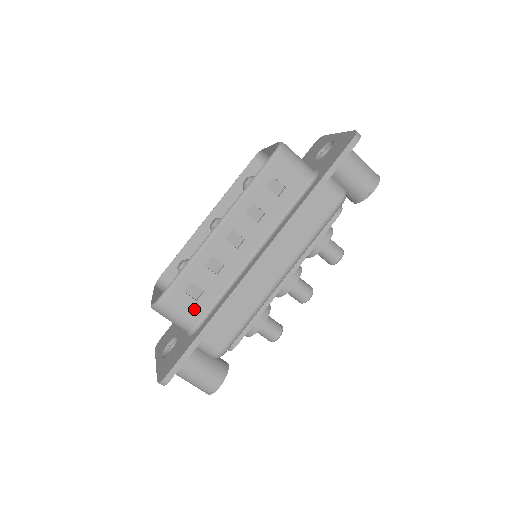
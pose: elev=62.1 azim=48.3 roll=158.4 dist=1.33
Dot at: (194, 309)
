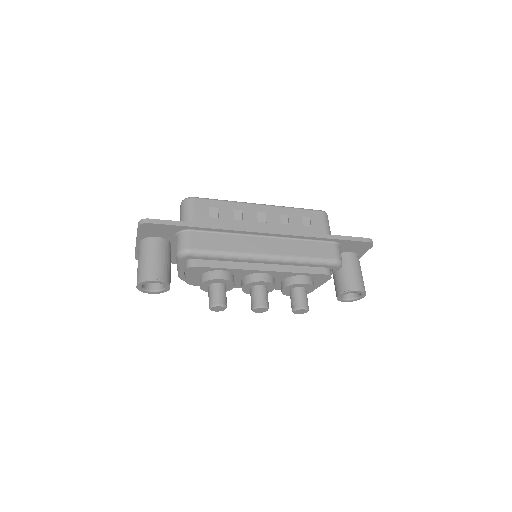
Dot at: (203, 219)
